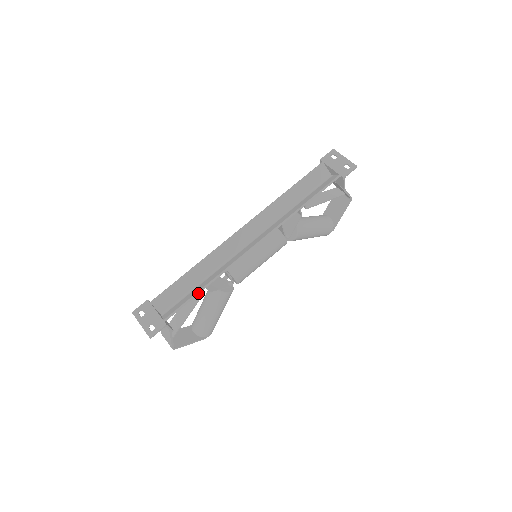
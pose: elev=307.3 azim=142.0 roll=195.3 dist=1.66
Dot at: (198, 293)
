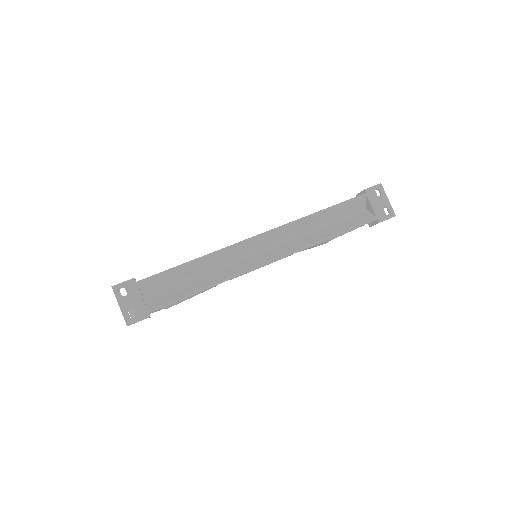
Dot at: (195, 293)
